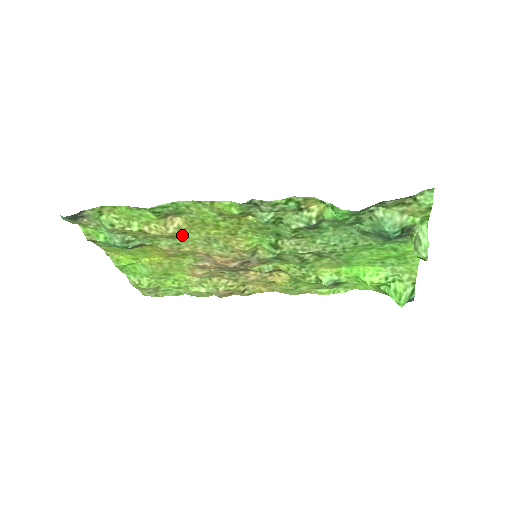
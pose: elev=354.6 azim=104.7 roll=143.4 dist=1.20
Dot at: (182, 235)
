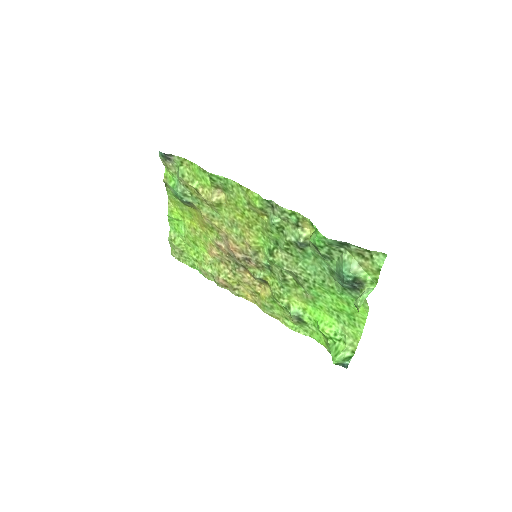
Dot at: (219, 209)
